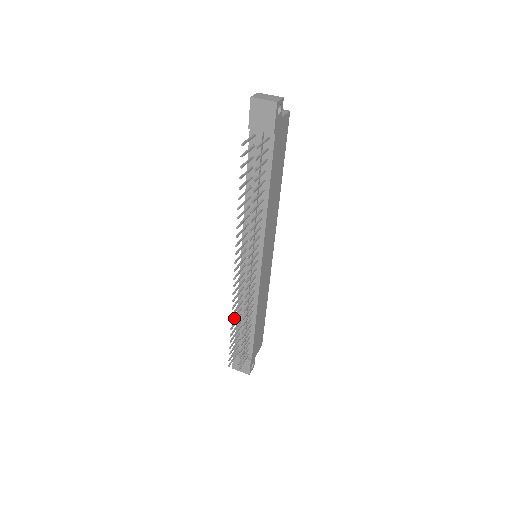
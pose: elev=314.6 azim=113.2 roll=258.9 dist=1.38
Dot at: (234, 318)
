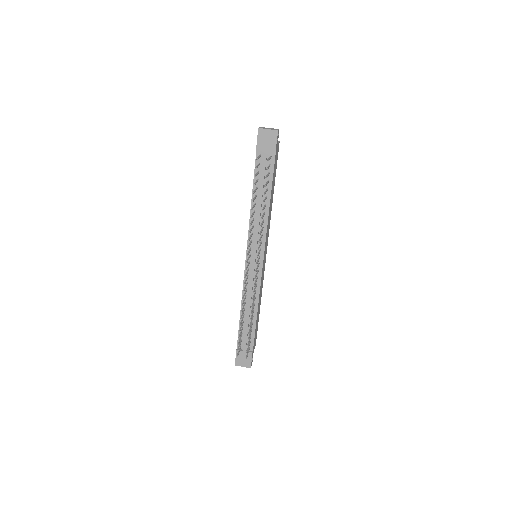
Dot at: occluded
